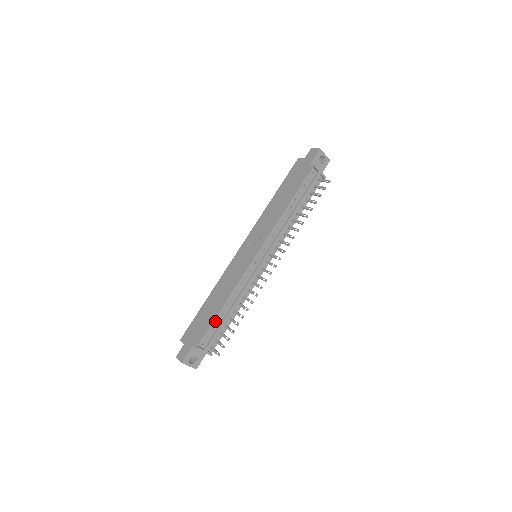
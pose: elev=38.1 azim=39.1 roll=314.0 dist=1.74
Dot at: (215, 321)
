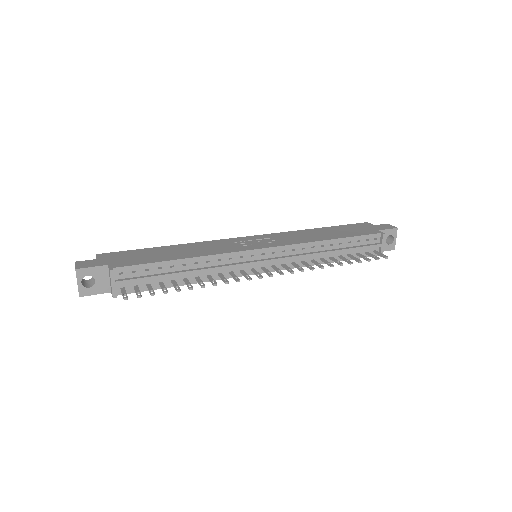
Dot at: (158, 264)
